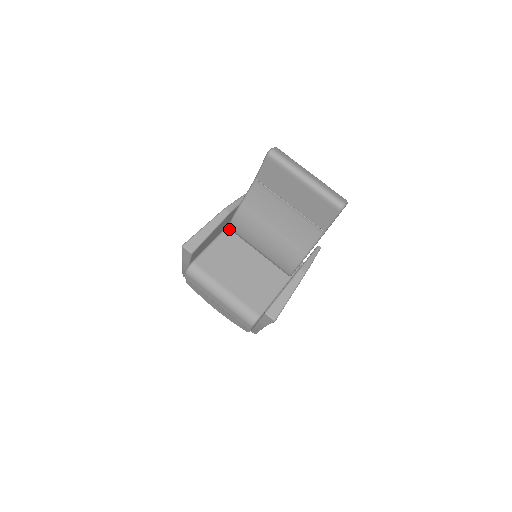
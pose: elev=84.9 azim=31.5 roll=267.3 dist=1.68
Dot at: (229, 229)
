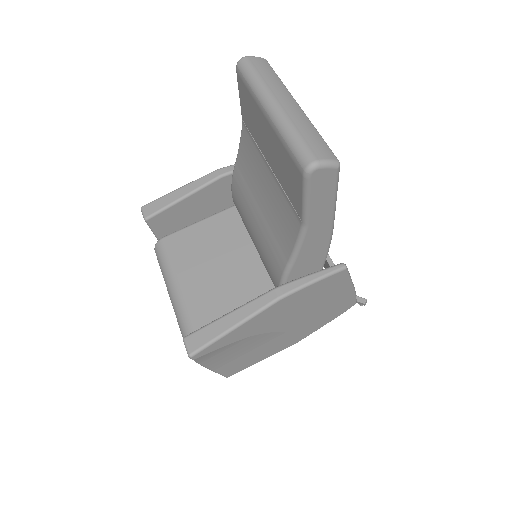
Dot at: occluded
